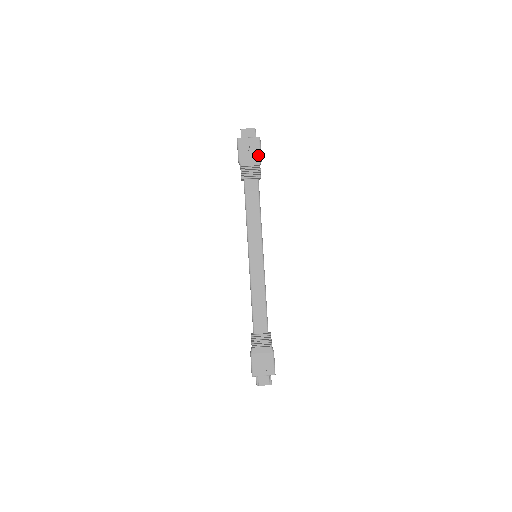
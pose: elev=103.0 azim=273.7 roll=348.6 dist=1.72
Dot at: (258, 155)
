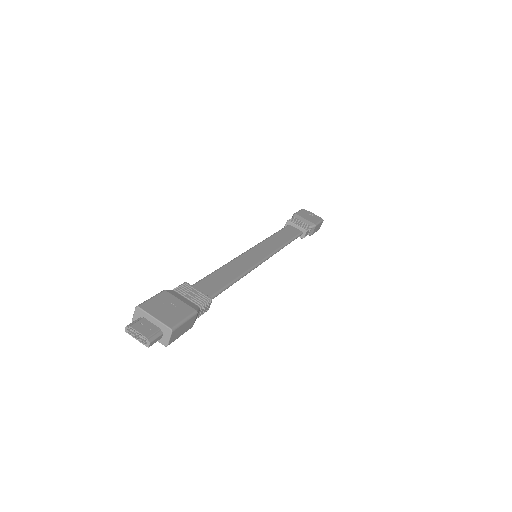
Dot at: (315, 222)
